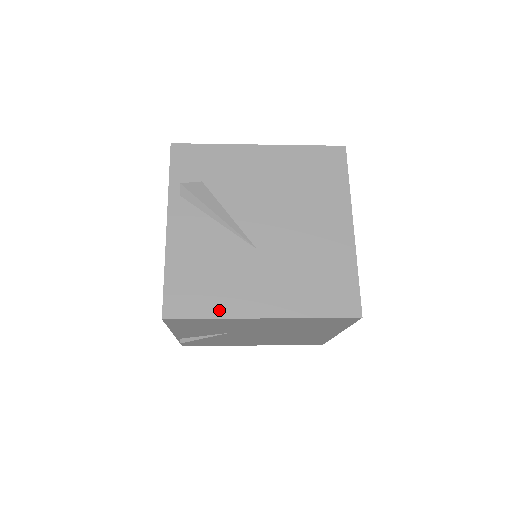
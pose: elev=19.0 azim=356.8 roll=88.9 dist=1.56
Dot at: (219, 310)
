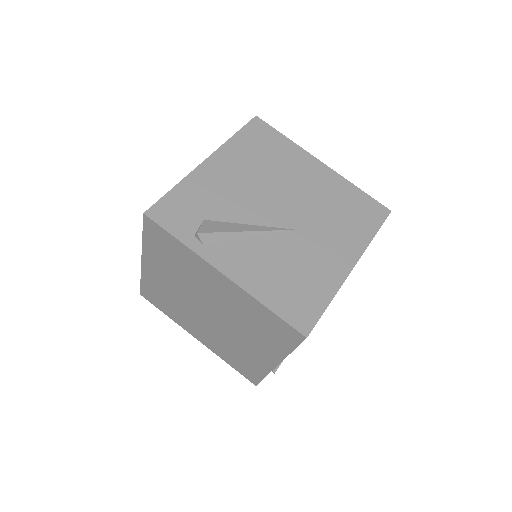
Dot at: (327, 291)
